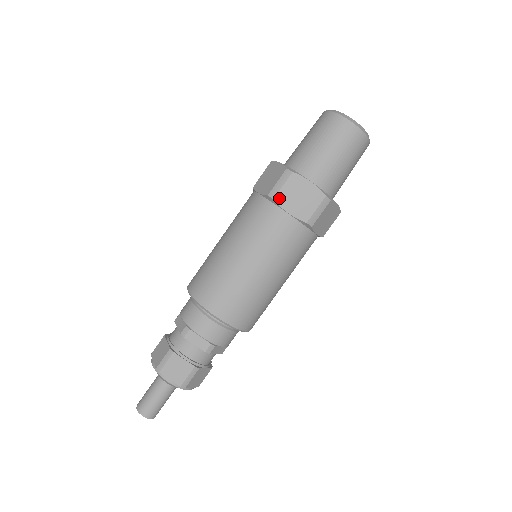
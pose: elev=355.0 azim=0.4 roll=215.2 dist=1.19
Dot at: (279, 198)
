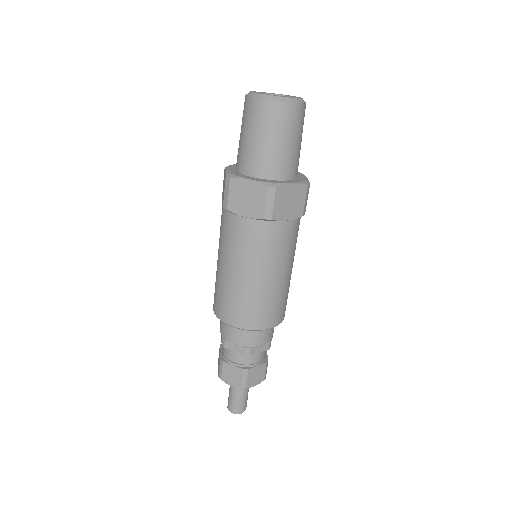
Dot at: (231, 207)
